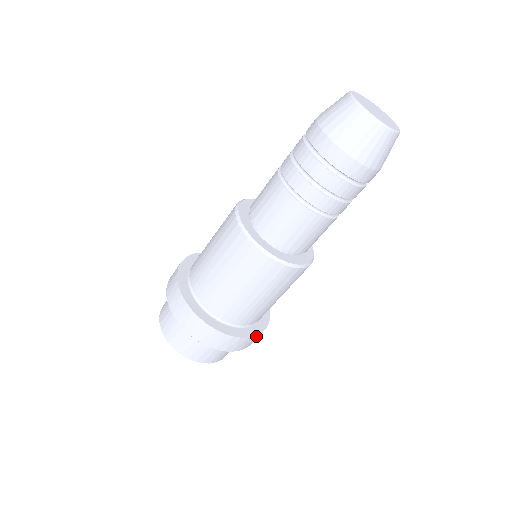
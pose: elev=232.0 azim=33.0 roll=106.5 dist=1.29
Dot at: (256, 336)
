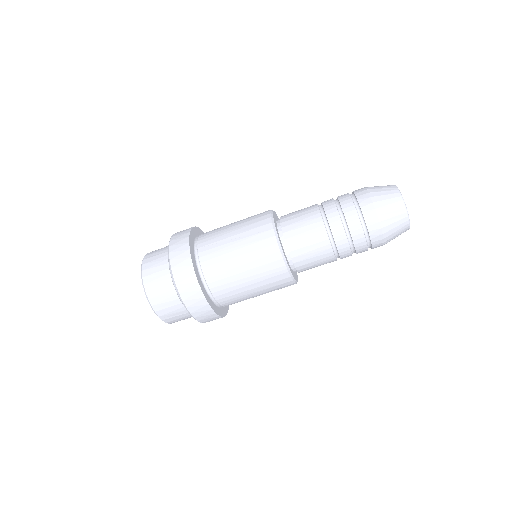
Dot at: (215, 315)
